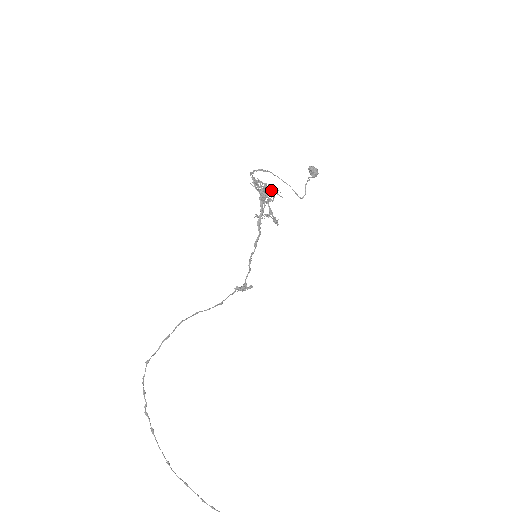
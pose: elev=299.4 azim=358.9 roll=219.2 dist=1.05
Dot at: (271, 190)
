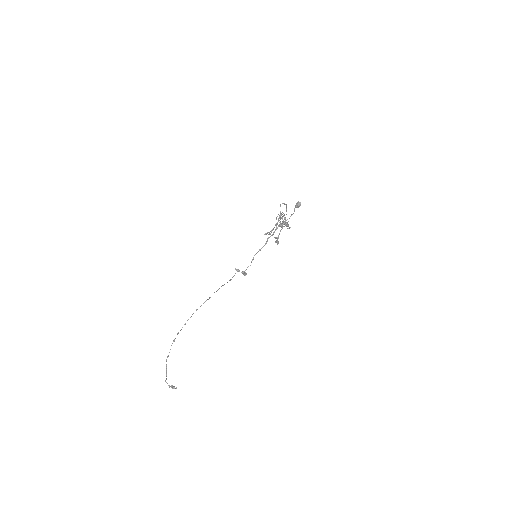
Dot at: (287, 225)
